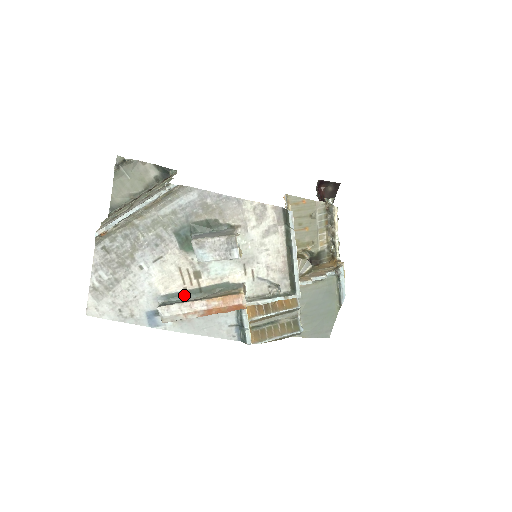
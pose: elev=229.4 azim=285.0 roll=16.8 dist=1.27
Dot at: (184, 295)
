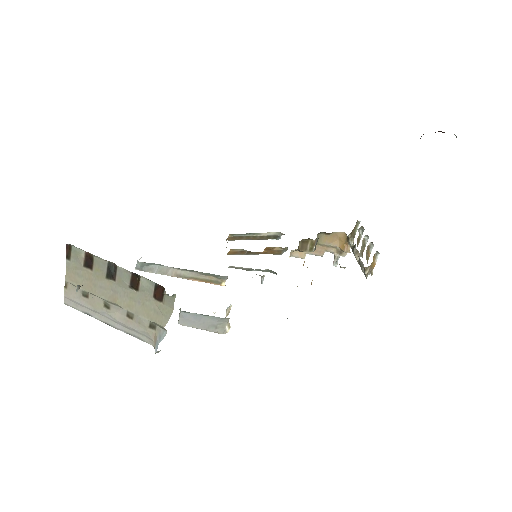
Dot at: (165, 266)
